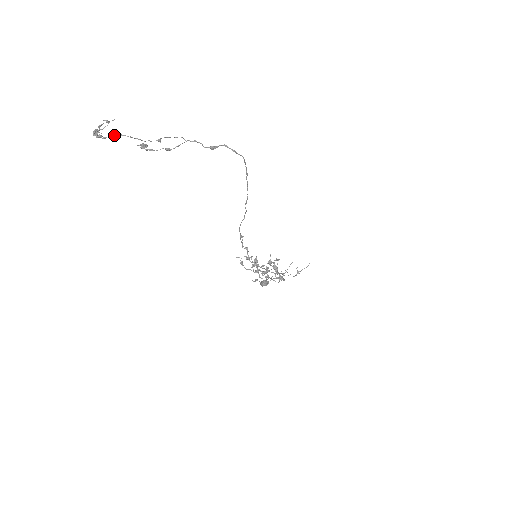
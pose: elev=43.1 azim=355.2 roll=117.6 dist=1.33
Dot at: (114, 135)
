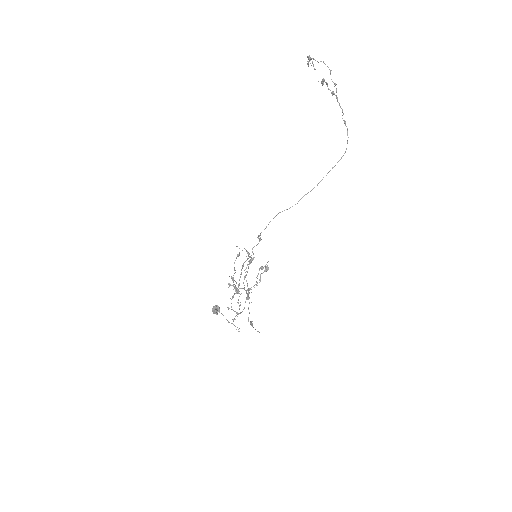
Dot at: (321, 61)
